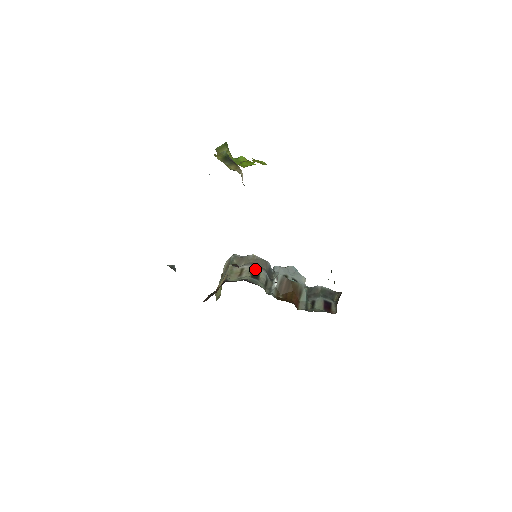
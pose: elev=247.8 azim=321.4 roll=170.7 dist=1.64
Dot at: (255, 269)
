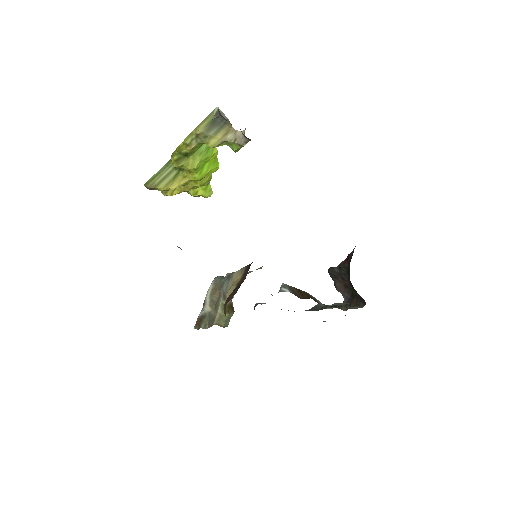
Dot at: occluded
